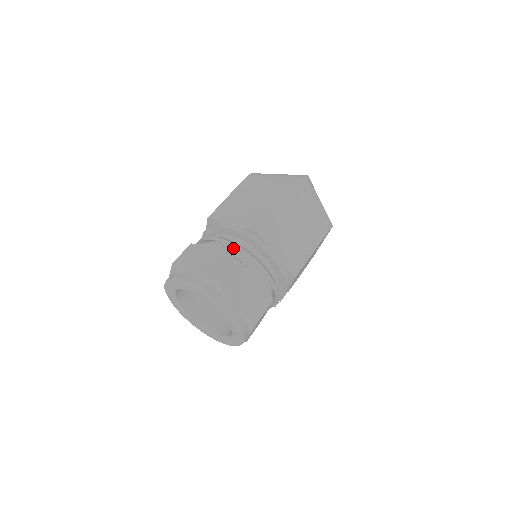
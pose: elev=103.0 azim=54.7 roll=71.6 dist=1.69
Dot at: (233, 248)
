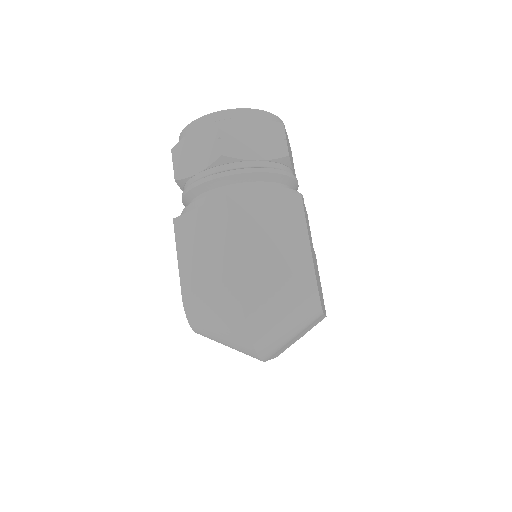
Dot at: occluded
